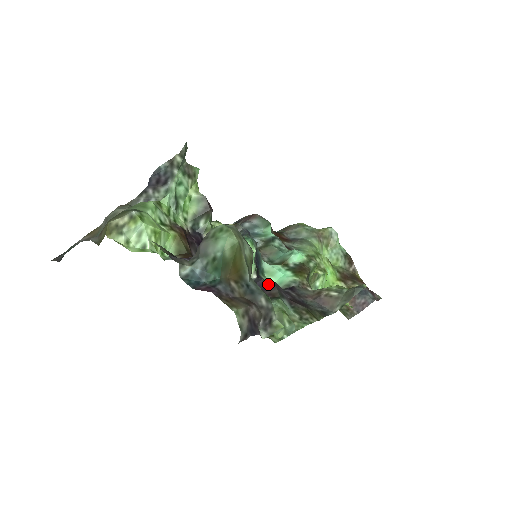
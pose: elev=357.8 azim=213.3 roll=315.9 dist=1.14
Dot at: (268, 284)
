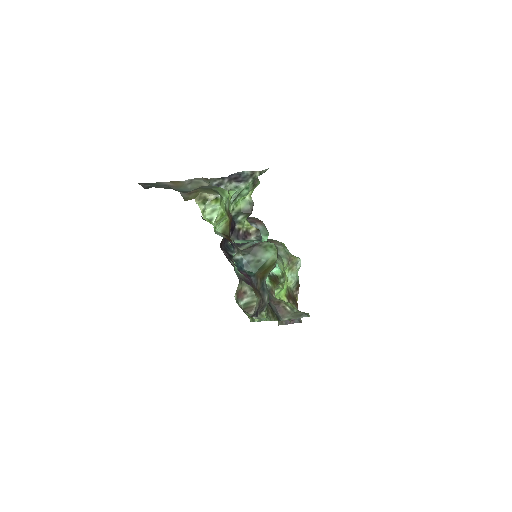
Dot at: occluded
